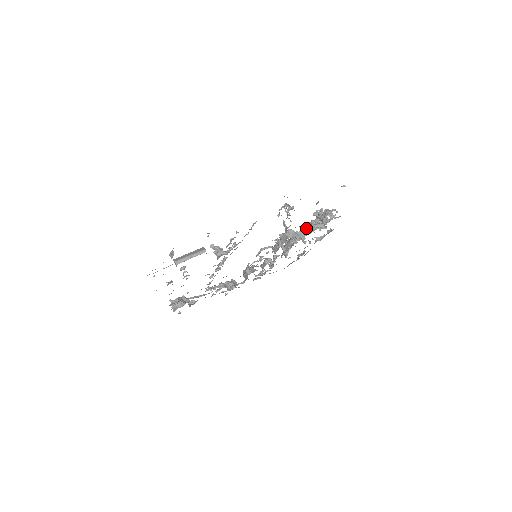
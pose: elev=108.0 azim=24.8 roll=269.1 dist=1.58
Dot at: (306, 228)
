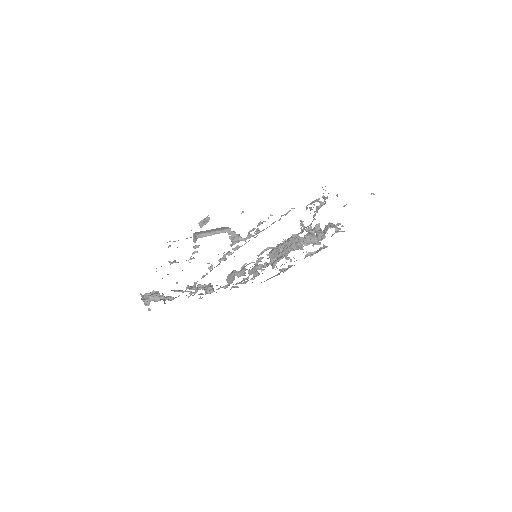
Dot at: occluded
